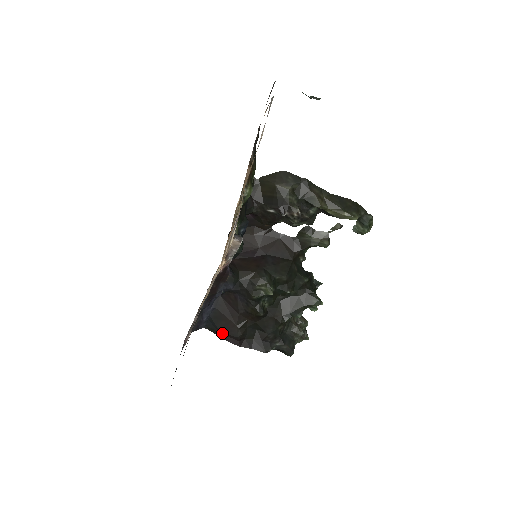
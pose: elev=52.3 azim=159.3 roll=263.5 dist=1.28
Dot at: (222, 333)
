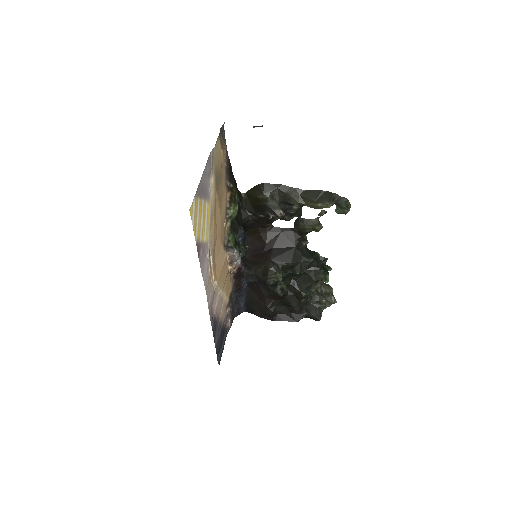
Dot at: (258, 313)
